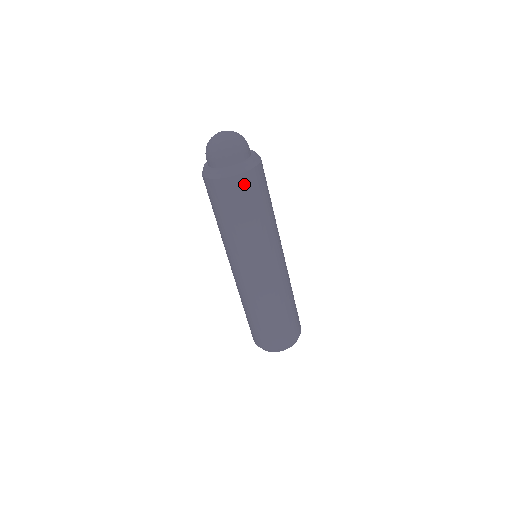
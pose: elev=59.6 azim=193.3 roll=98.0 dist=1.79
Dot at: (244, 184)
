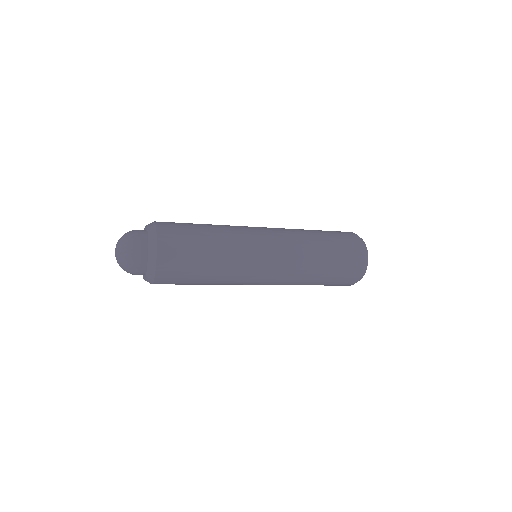
Dot at: occluded
